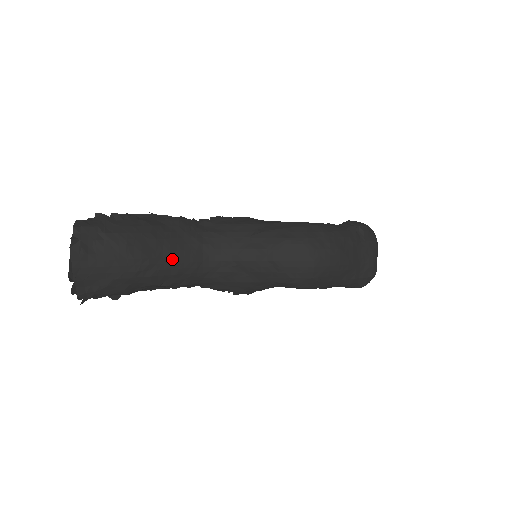
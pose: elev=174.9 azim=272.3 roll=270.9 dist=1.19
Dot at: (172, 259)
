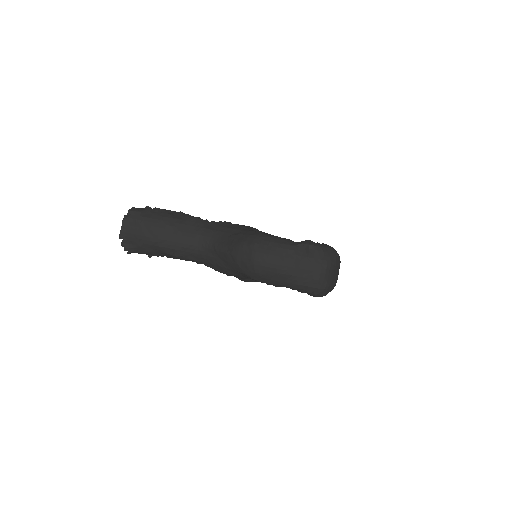
Dot at: (177, 240)
